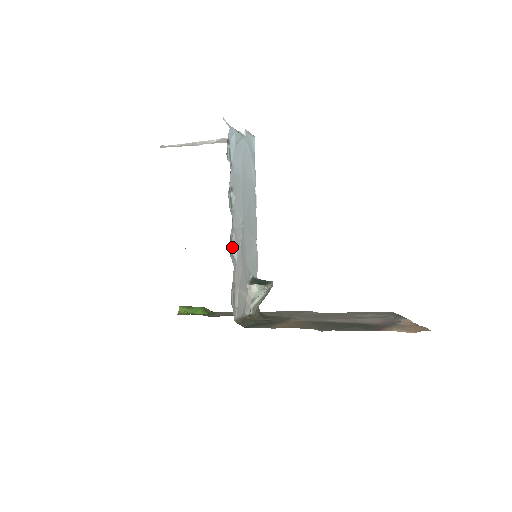
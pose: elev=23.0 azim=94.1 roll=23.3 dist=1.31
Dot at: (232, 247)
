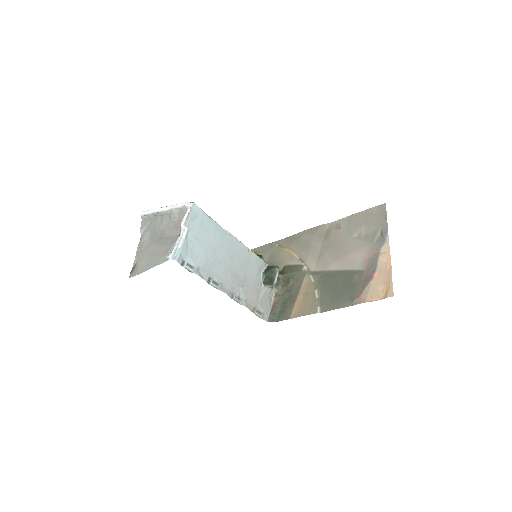
Dot at: (236, 298)
